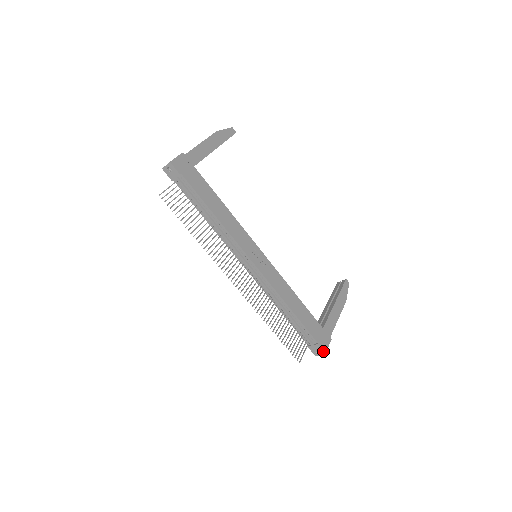
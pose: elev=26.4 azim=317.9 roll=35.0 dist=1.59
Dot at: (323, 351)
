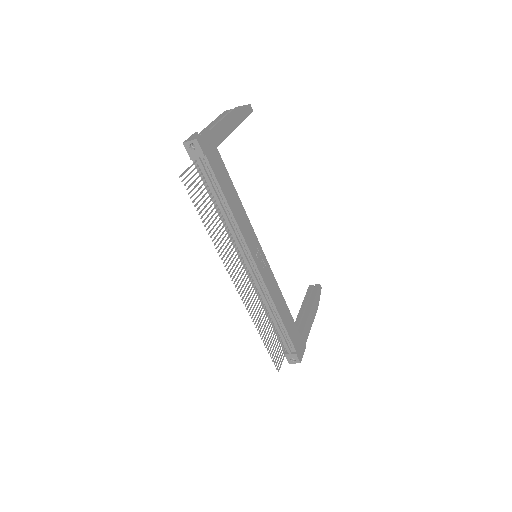
Dot at: (299, 360)
